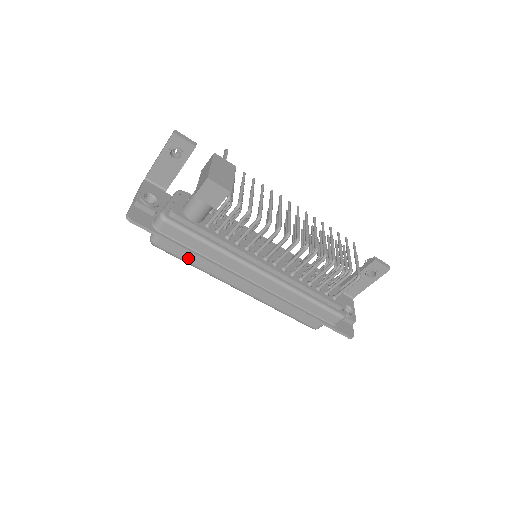
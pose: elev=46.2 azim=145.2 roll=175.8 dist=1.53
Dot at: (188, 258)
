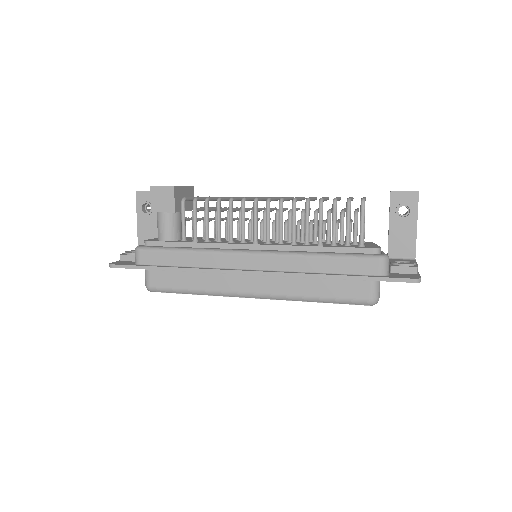
Dot at: (183, 284)
